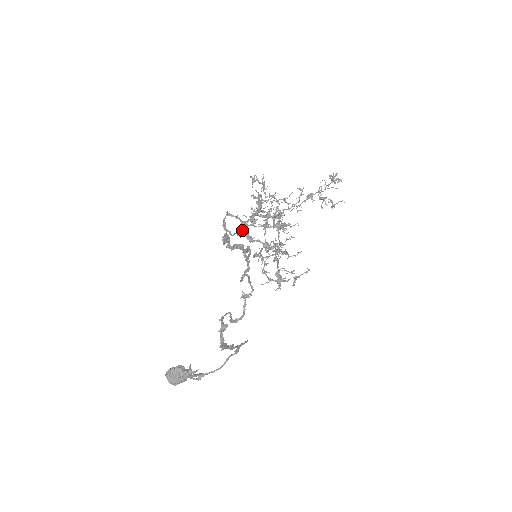
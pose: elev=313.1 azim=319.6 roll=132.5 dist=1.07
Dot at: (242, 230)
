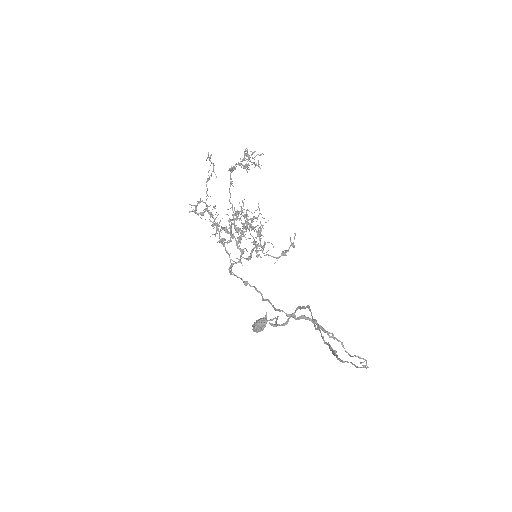
Dot at: (224, 246)
